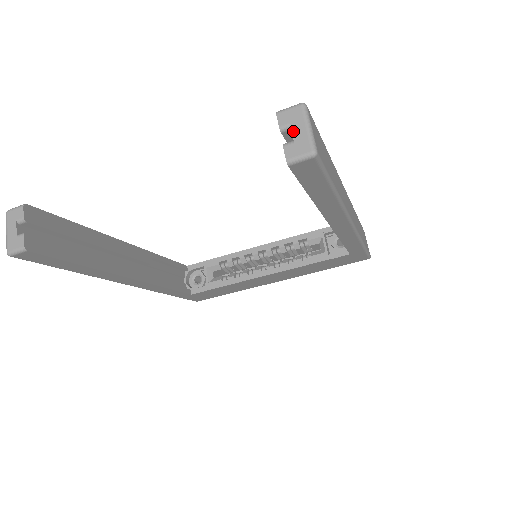
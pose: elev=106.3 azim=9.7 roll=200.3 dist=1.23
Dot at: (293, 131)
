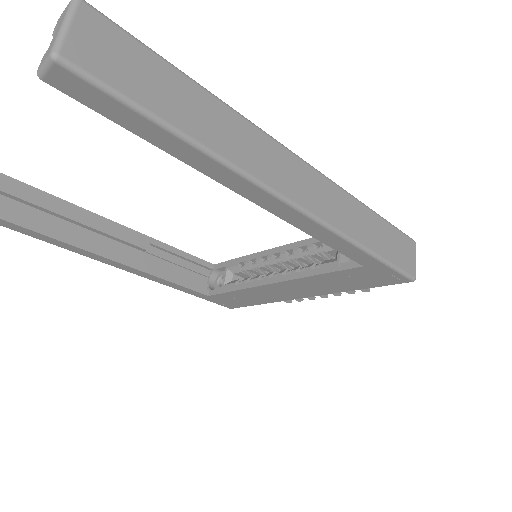
Dot at: (54, 34)
